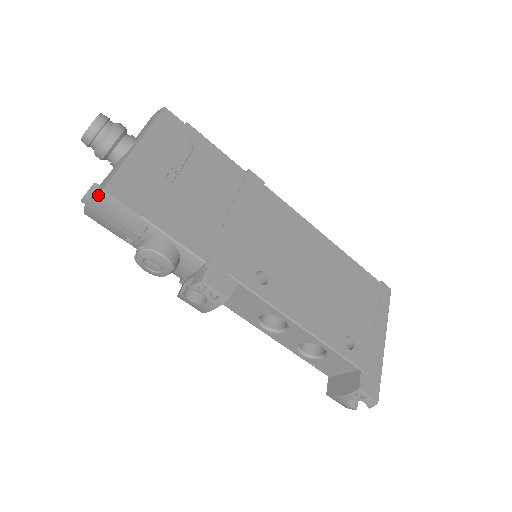
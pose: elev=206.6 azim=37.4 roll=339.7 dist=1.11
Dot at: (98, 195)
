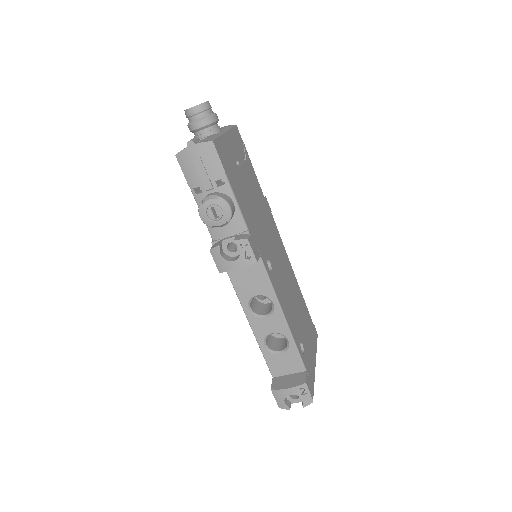
Dot at: (206, 143)
